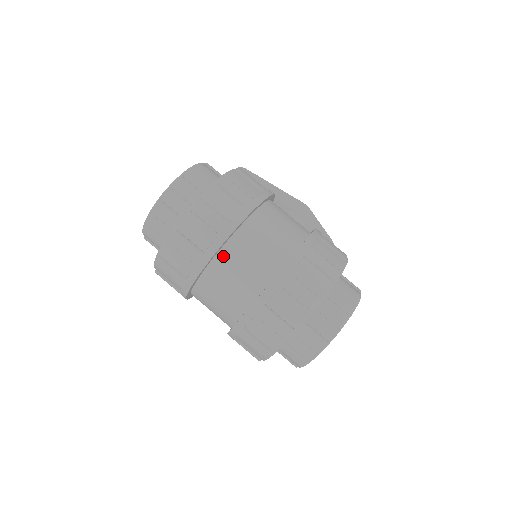
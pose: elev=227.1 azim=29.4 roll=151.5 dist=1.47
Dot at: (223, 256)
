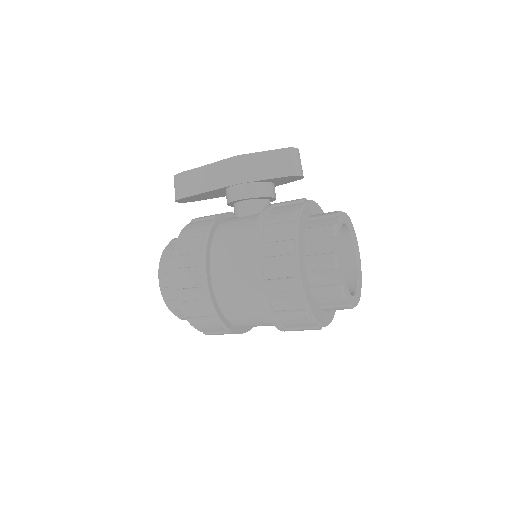
Dot at: (237, 324)
